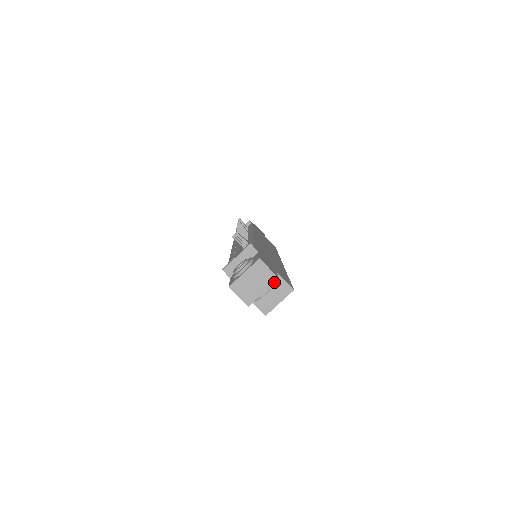
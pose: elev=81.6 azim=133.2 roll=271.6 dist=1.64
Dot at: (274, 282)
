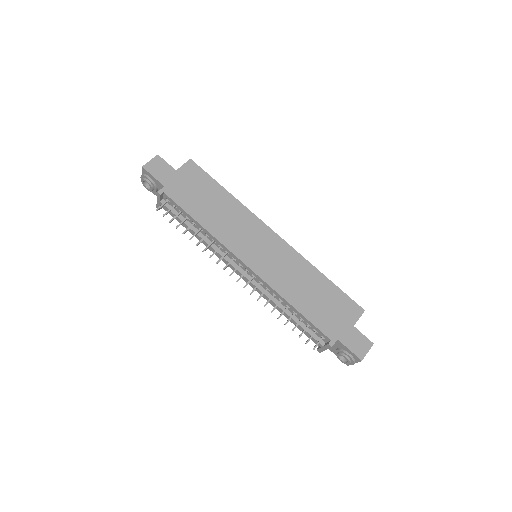
Dot at: (371, 345)
